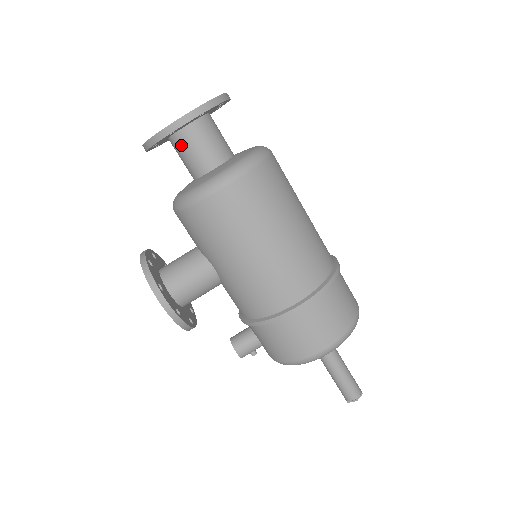
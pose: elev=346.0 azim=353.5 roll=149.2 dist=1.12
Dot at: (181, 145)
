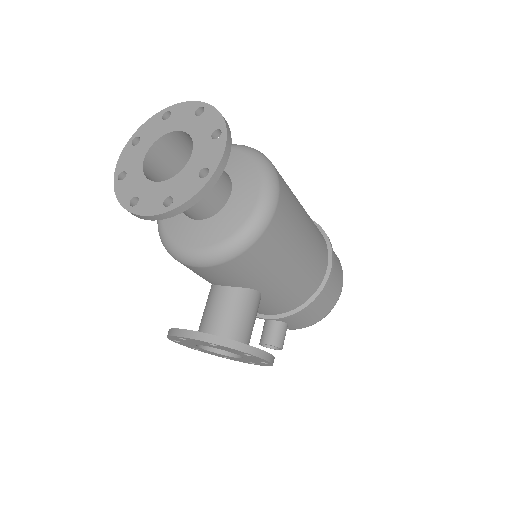
Dot at: occluded
